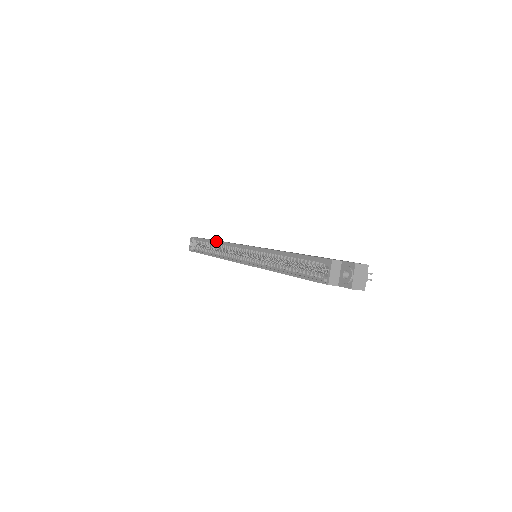
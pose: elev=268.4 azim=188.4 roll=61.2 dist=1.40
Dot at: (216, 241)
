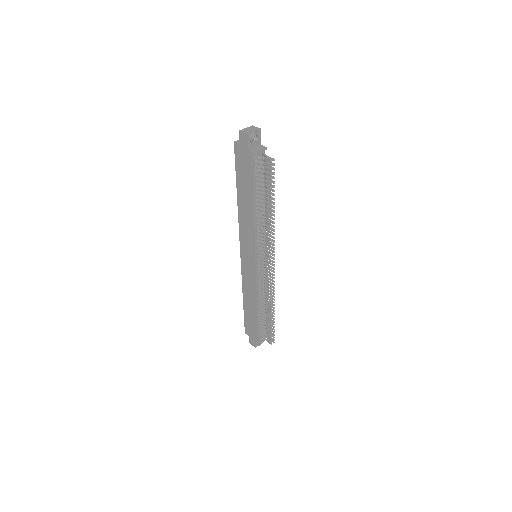
Dot at: occluded
